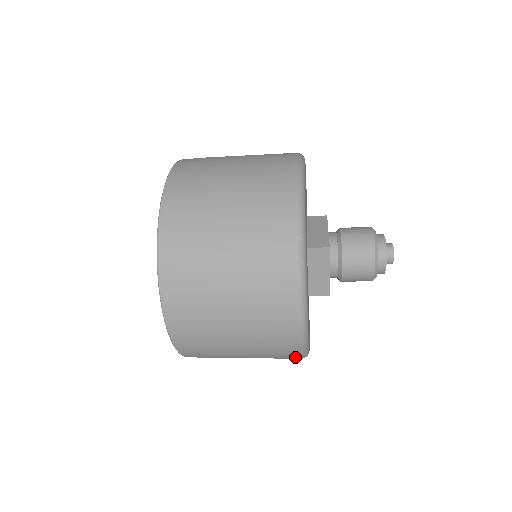
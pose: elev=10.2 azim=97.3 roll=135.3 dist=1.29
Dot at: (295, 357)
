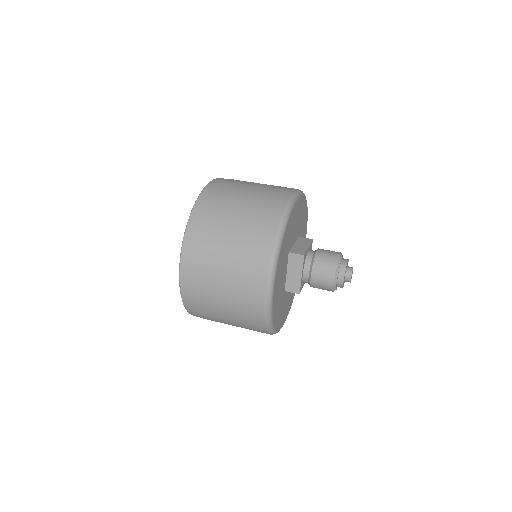
Dot at: (262, 327)
